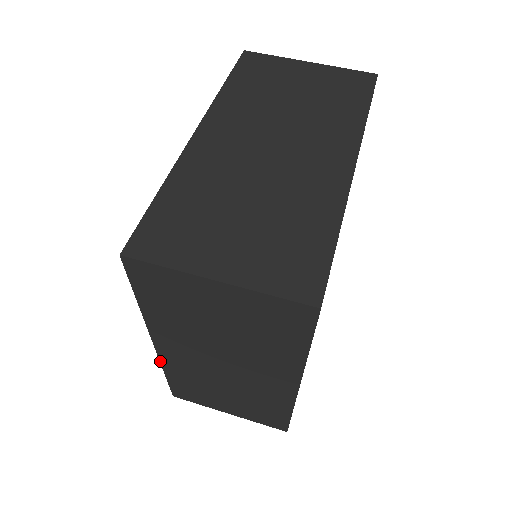
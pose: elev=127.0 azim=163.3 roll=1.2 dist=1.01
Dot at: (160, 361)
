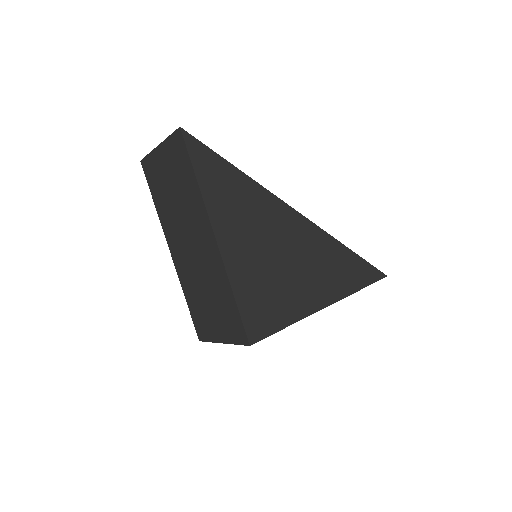
Dot at: occluded
